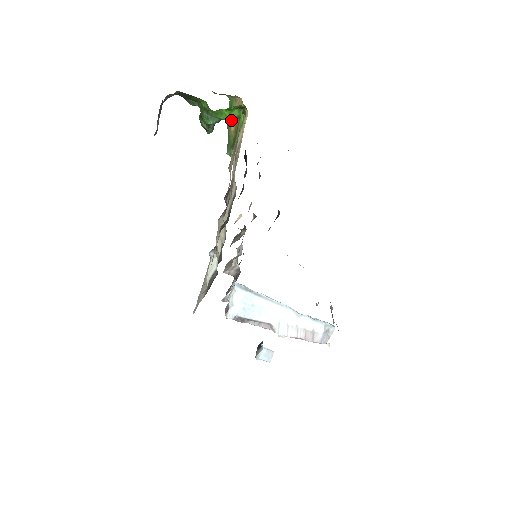
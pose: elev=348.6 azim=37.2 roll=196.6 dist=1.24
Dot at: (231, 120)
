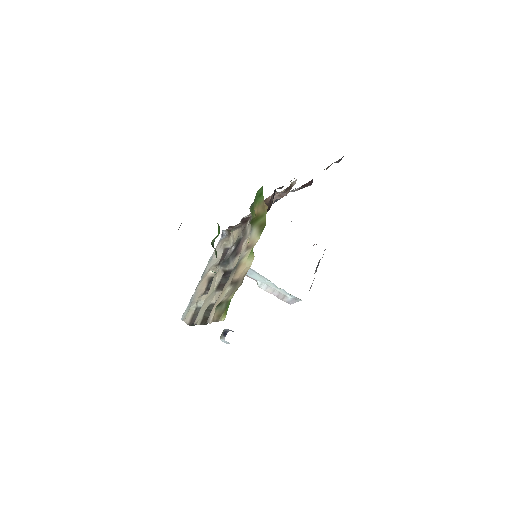
Dot at: occluded
